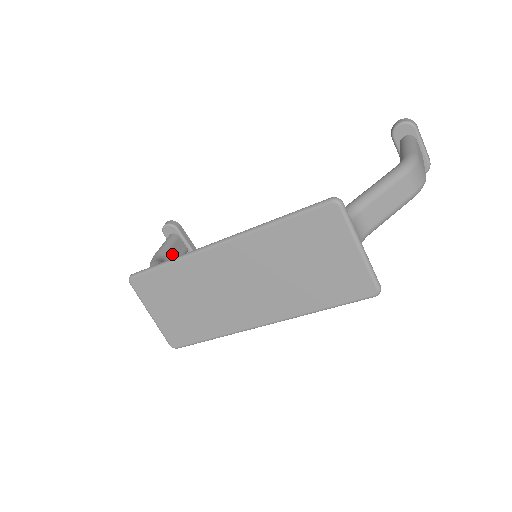
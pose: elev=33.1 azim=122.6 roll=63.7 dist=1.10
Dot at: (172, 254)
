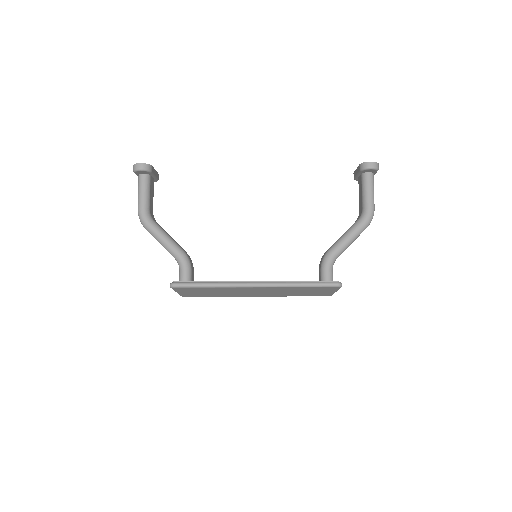
Dot at: (151, 200)
